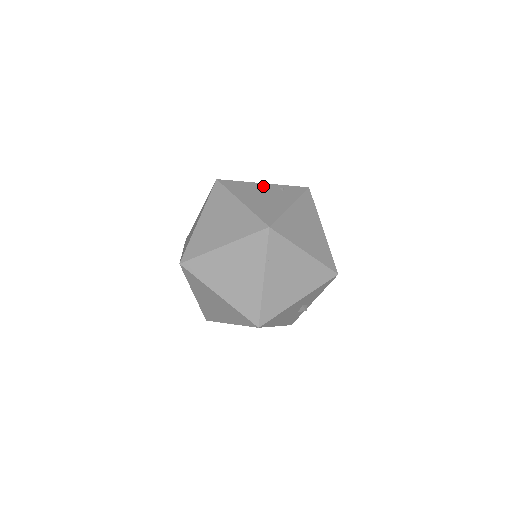
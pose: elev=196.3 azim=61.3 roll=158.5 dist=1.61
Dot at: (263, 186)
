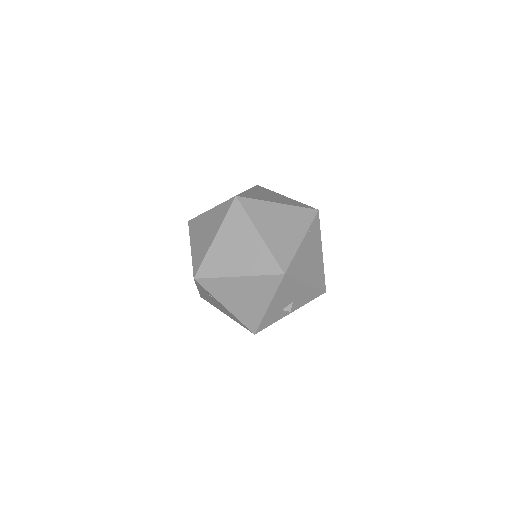
Dot at: occluded
